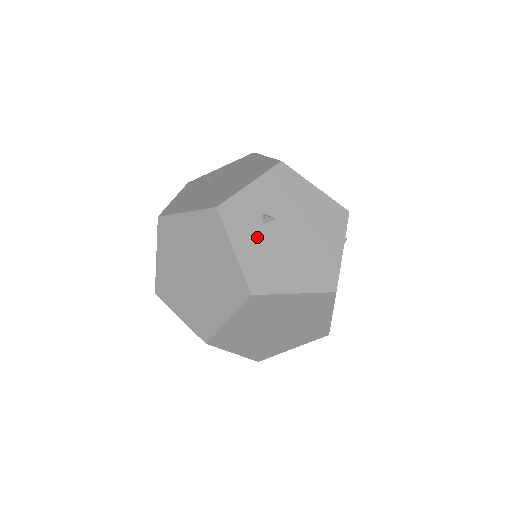
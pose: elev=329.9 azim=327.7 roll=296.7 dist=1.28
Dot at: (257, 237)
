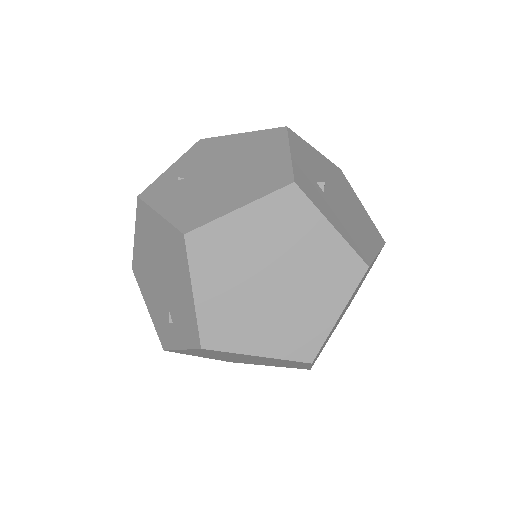
Dot at: (331, 207)
